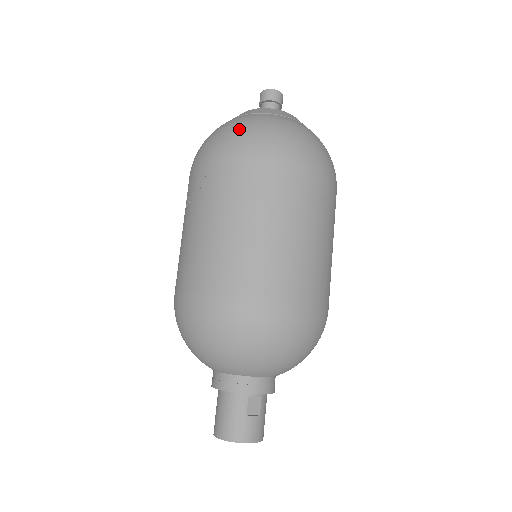
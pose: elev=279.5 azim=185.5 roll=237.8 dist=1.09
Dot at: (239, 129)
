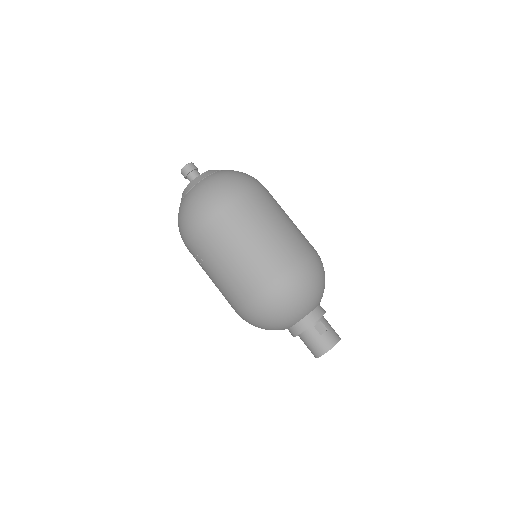
Dot at: (189, 209)
